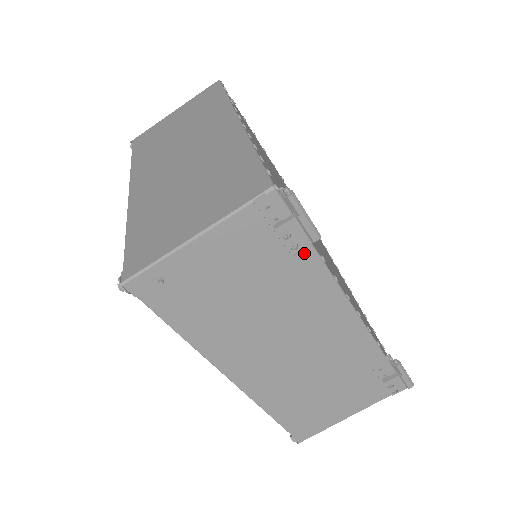
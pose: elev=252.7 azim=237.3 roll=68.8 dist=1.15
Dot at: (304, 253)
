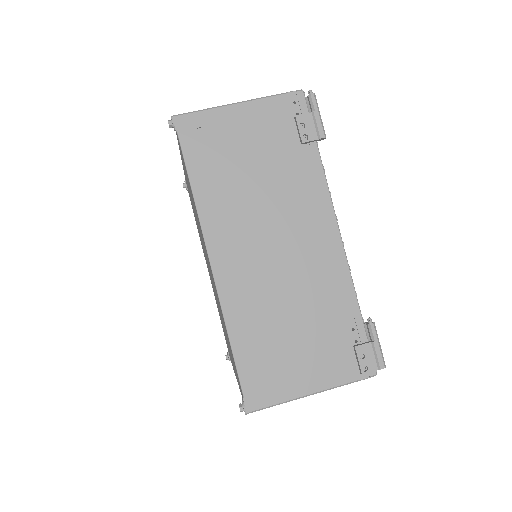
Dot at: (310, 152)
